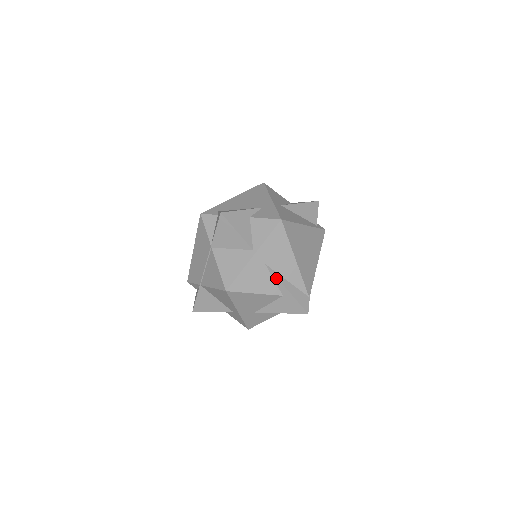
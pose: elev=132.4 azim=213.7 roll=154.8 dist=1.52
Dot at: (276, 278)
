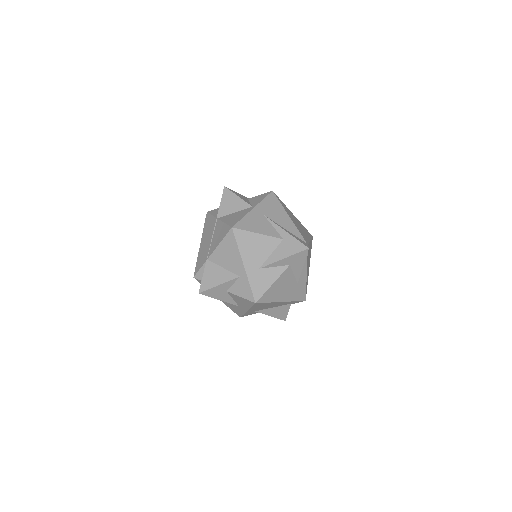
Dot at: (275, 224)
